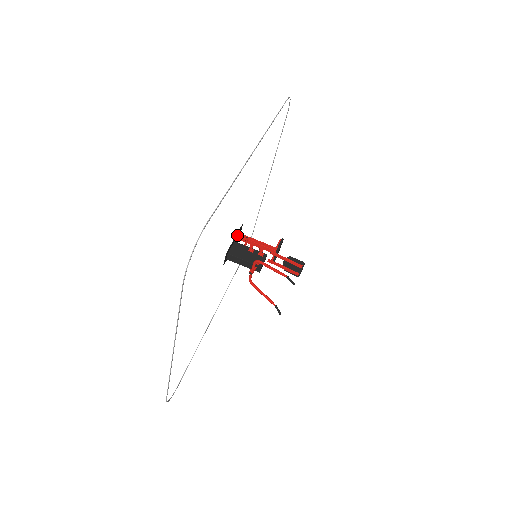
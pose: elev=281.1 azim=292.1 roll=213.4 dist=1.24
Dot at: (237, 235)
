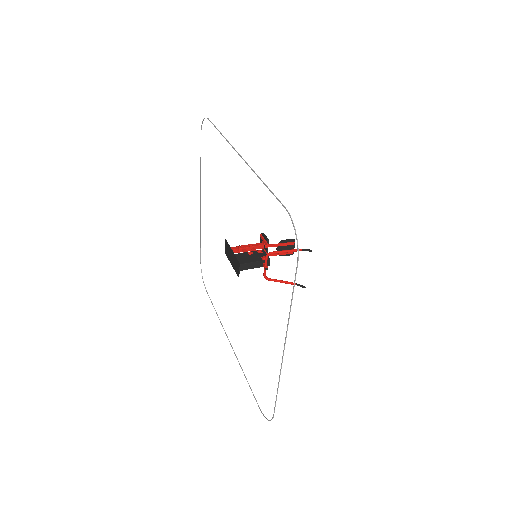
Dot at: (229, 249)
